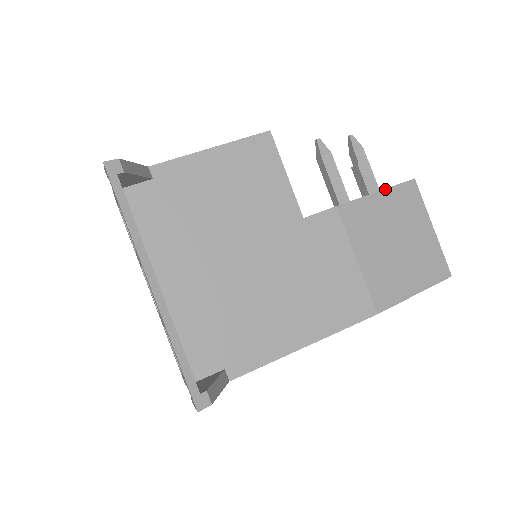
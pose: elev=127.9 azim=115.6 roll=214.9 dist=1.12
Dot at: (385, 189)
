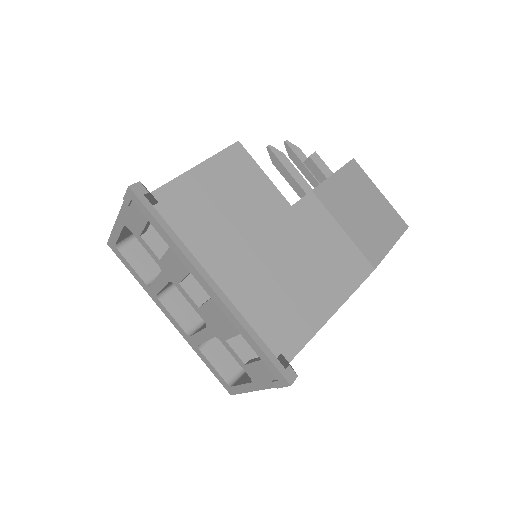
Dot at: (338, 170)
